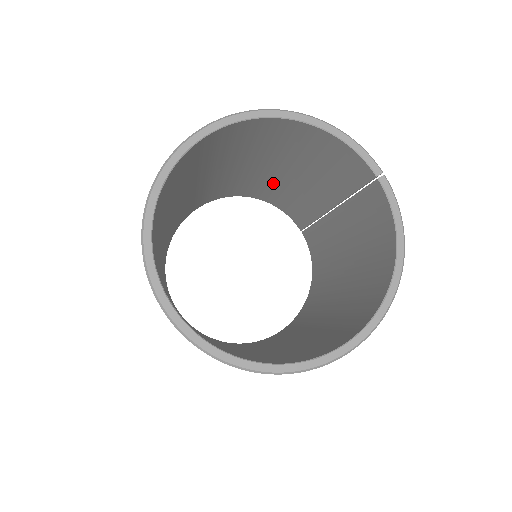
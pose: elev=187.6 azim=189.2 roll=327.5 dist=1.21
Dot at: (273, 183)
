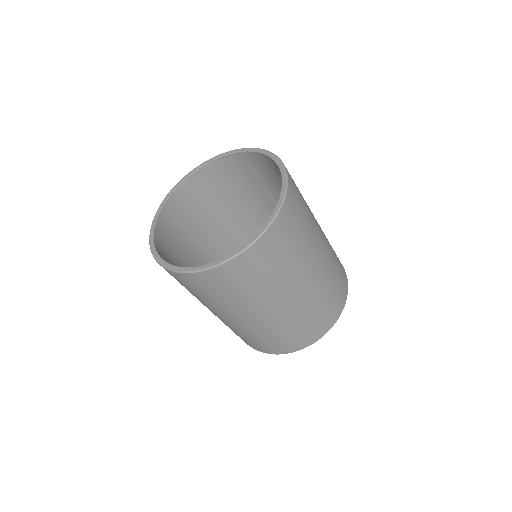
Dot at: (252, 233)
